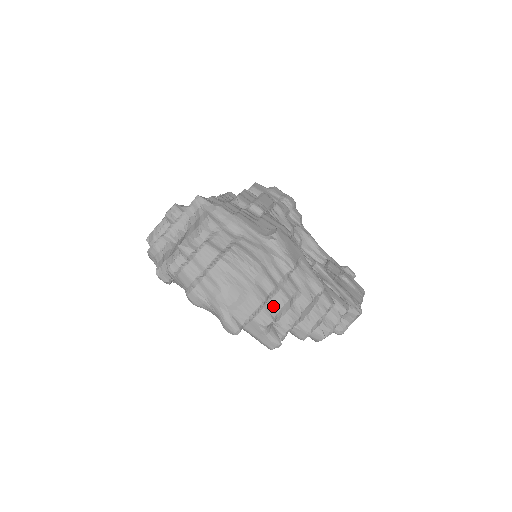
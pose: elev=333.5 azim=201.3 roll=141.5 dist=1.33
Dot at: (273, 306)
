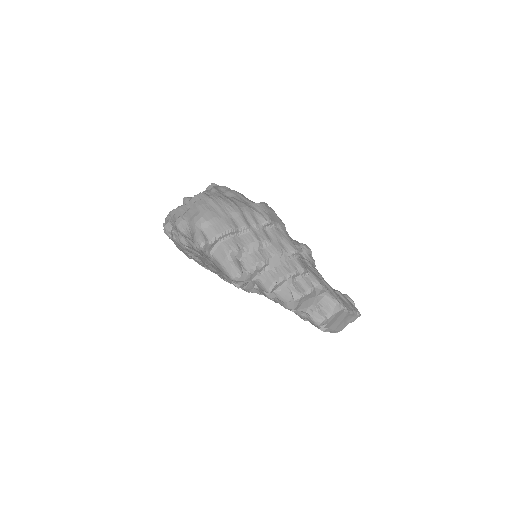
Dot at: (242, 240)
